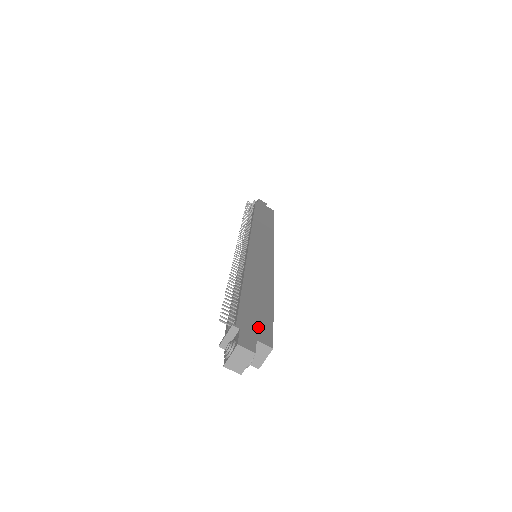
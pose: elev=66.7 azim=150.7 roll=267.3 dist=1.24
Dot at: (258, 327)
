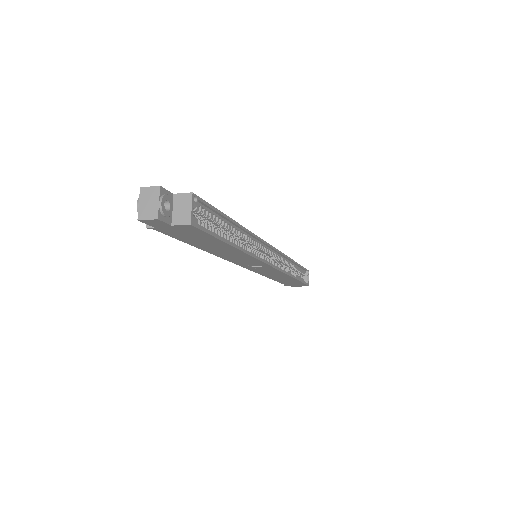
Dot at: occluded
